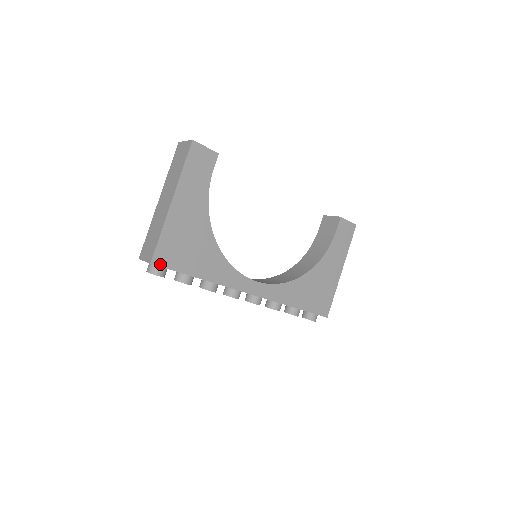
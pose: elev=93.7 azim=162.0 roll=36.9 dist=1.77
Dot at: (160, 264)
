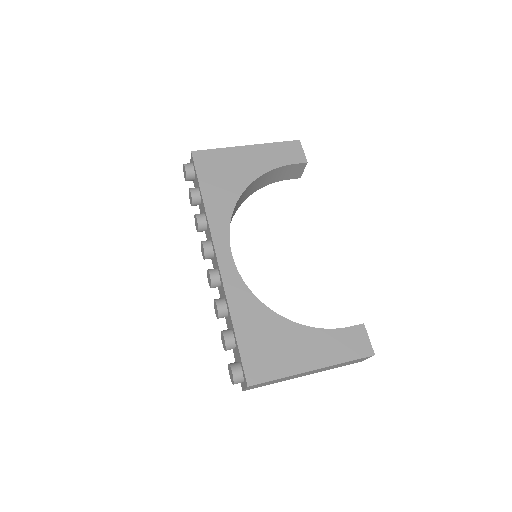
Dot at: (195, 158)
